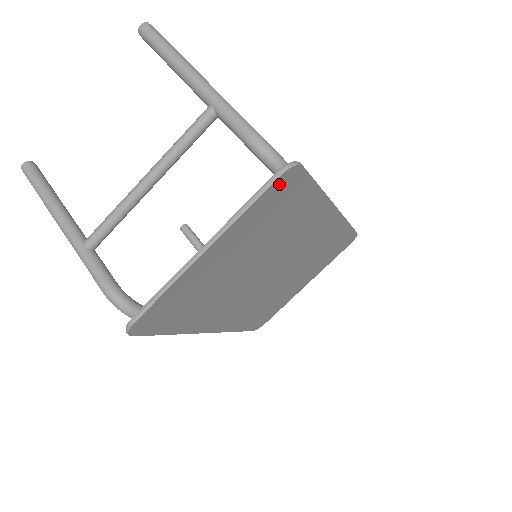
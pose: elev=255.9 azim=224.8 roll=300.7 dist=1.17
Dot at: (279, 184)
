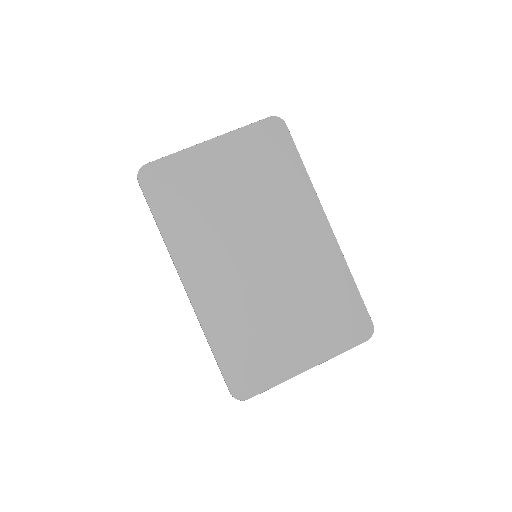
Dot at: (268, 125)
